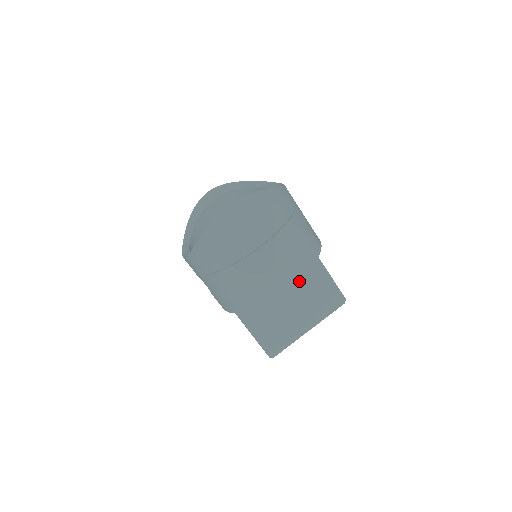
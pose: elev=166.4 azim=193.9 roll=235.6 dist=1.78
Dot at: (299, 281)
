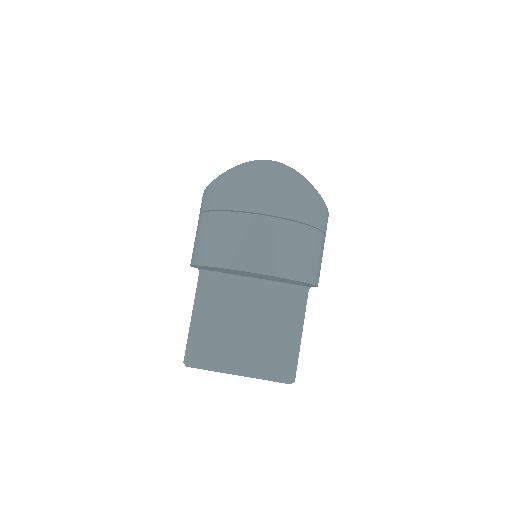
Dot at: (270, 321)
